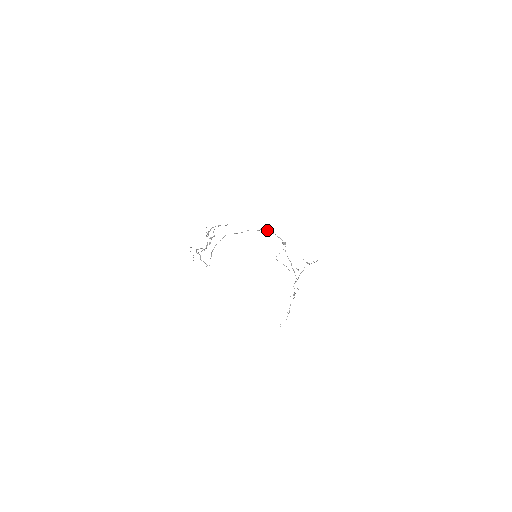
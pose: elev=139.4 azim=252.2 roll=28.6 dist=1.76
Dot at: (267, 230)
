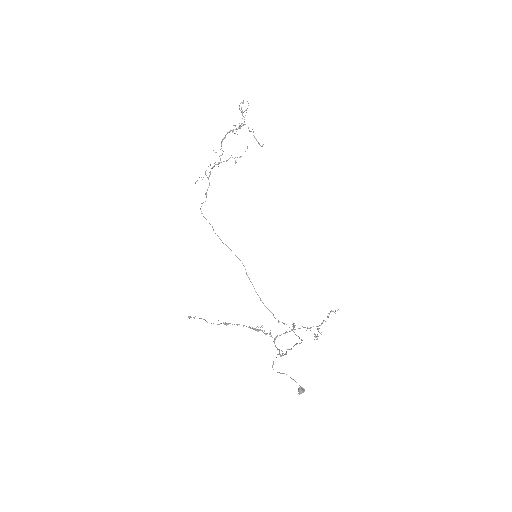
Dot at: (292, 330)
